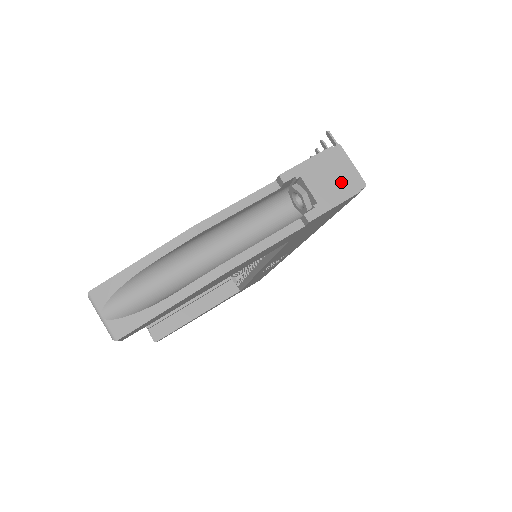
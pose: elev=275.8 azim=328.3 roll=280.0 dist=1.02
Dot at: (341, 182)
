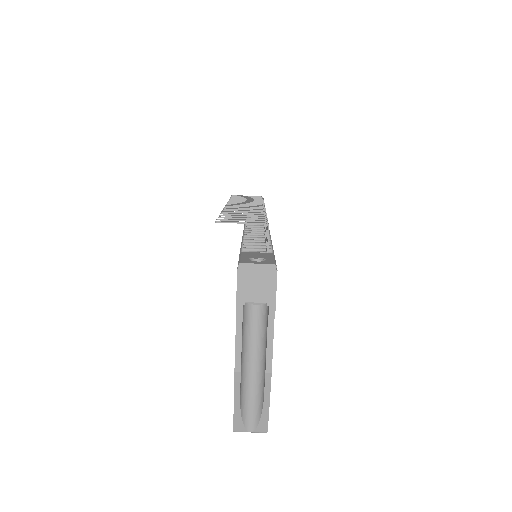
Dot at: (264, 280)
